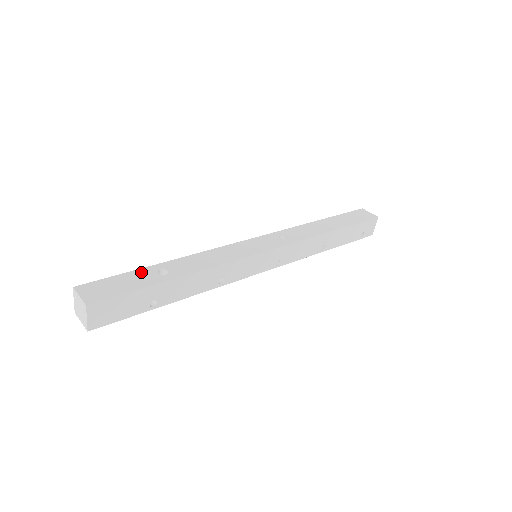
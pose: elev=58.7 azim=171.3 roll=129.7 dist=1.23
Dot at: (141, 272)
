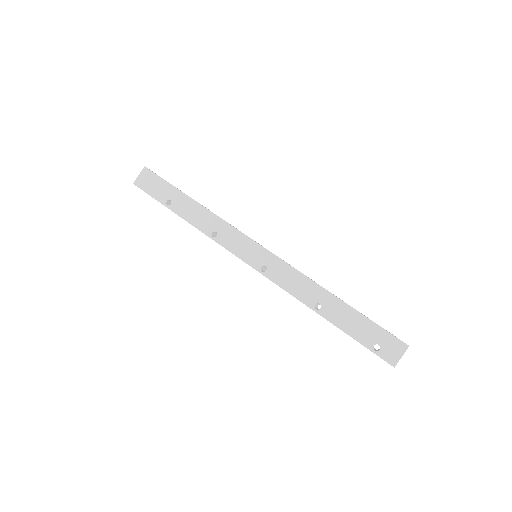
Dot at: occluded
